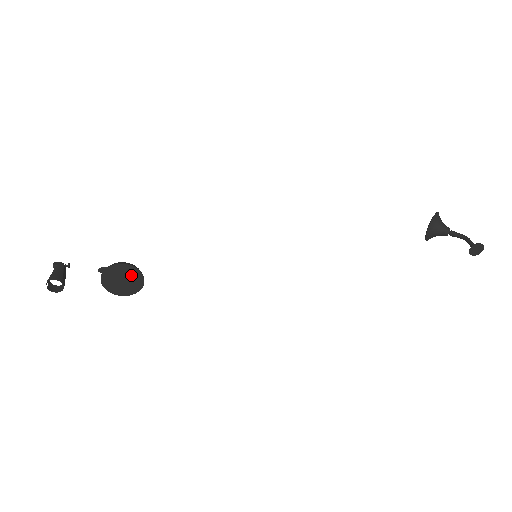
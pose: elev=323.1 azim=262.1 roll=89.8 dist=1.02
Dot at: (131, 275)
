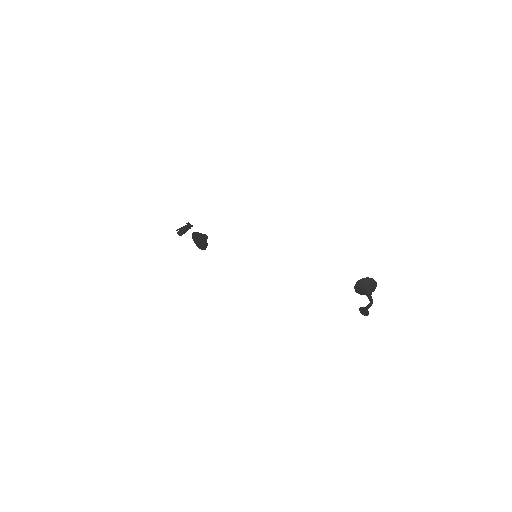
Dot at: (201, 240)
